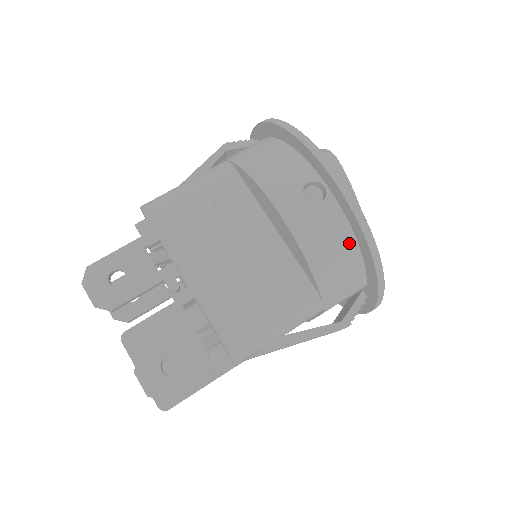
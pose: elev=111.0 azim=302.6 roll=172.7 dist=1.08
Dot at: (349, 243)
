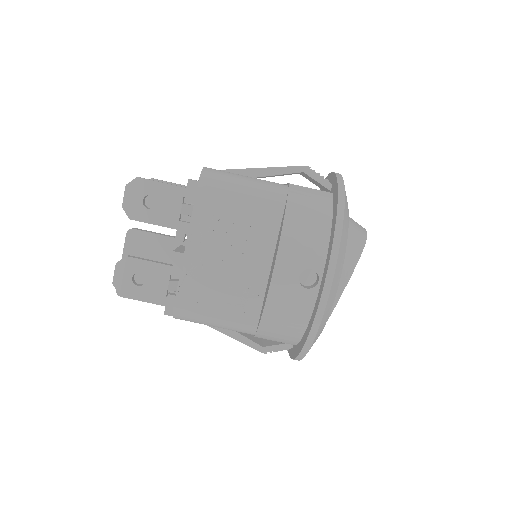
Dot at: (301, 324)
